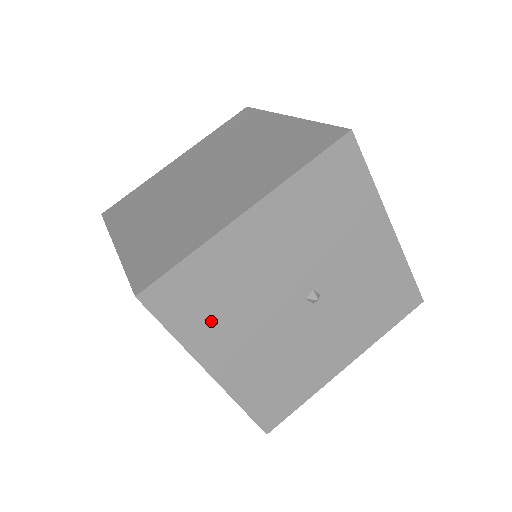
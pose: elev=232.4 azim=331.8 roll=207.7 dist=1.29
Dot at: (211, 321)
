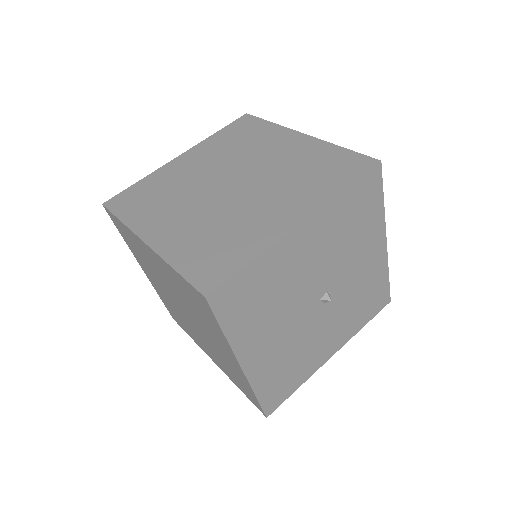
Dot at: (253, 319)
